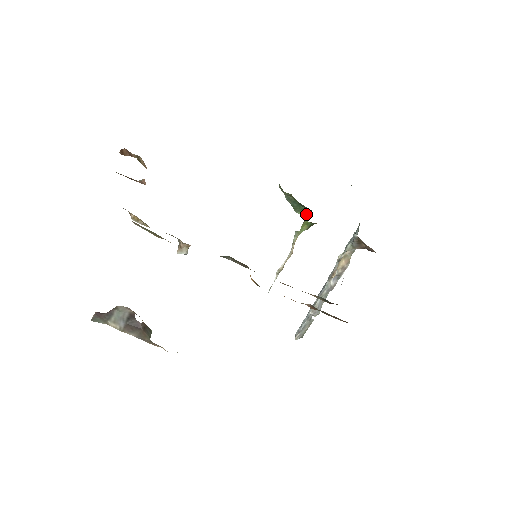
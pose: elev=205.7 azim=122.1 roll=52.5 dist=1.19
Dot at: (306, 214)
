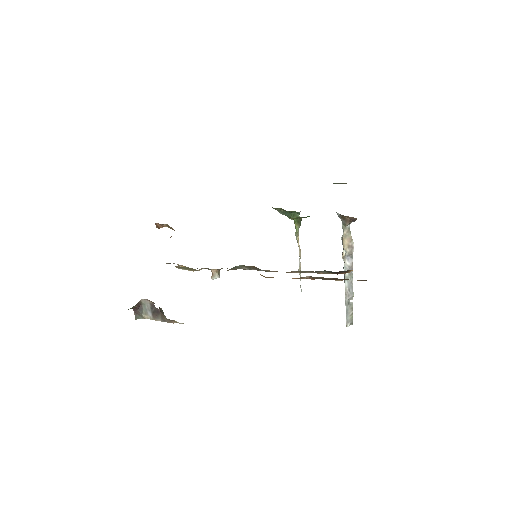
Dot at: occluded
